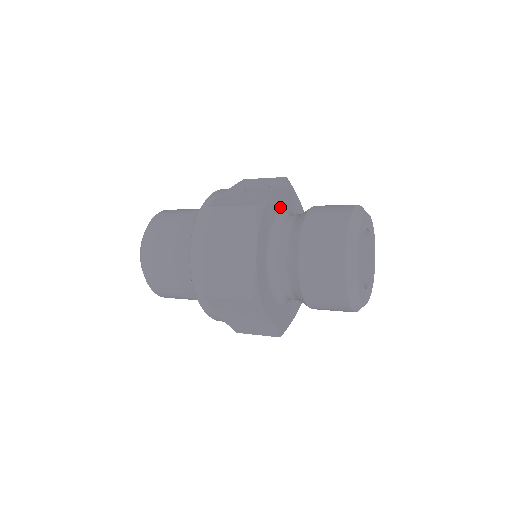
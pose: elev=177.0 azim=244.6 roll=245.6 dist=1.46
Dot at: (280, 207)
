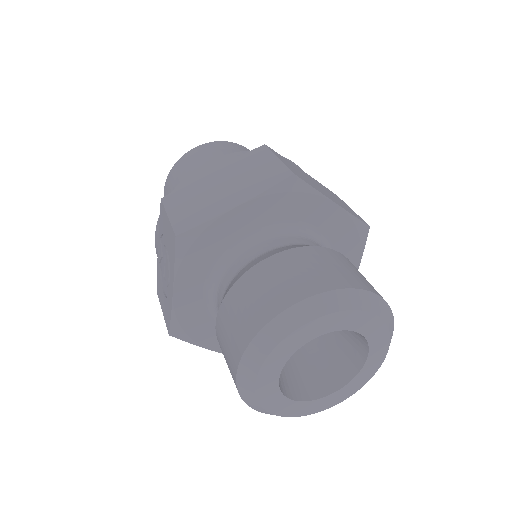
Dot at: (202, 282)
